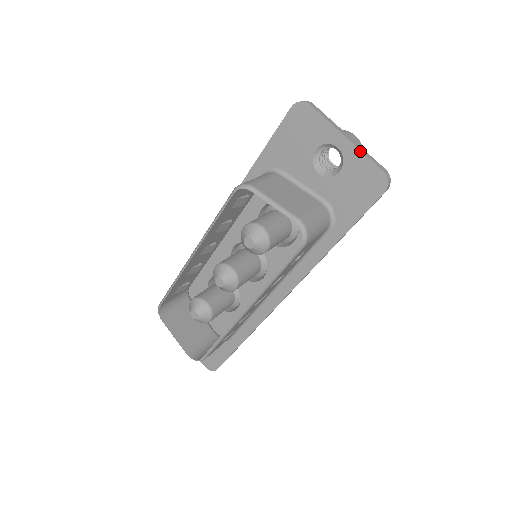
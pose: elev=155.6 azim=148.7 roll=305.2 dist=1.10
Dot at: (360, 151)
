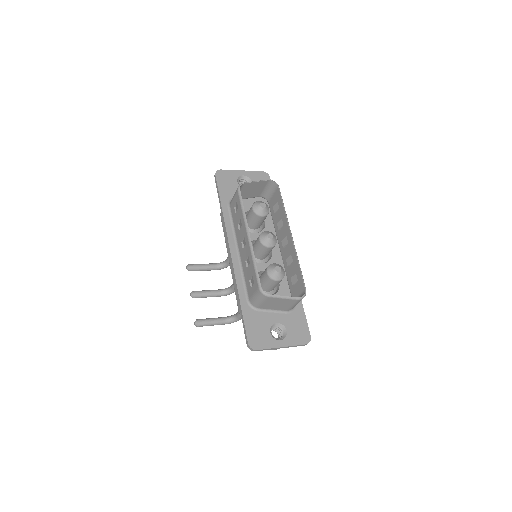
Dot at: (250, 171)
